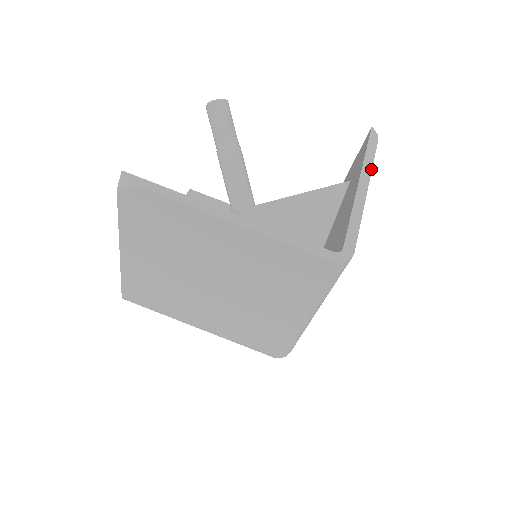
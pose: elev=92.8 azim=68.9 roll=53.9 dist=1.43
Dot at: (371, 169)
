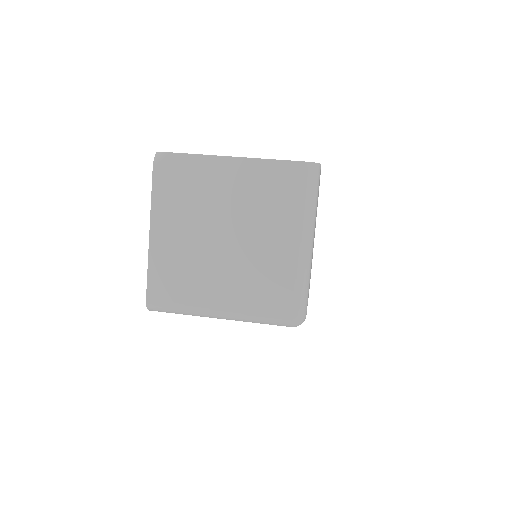
Dot at: occluded
